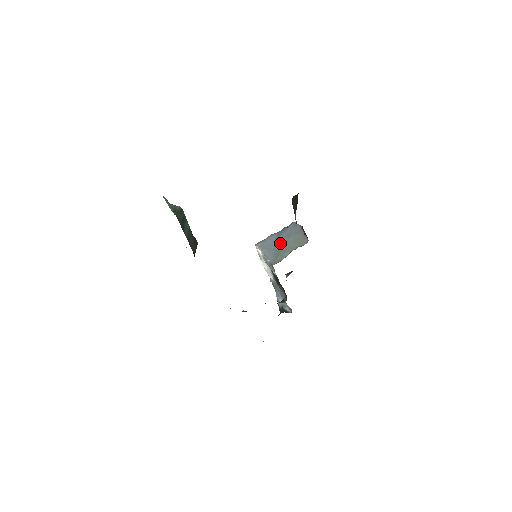
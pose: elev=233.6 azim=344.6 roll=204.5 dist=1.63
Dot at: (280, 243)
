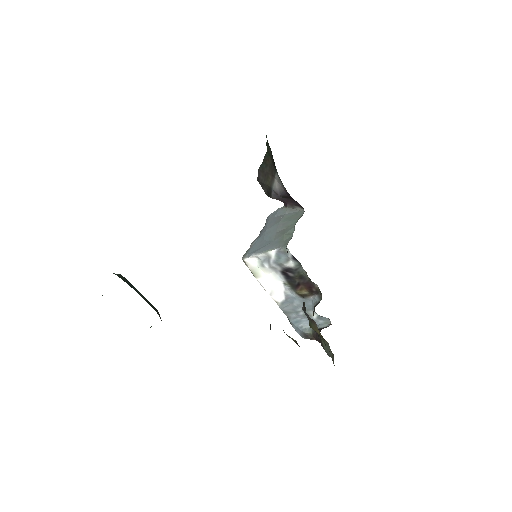
Dot at: (273, 233)
